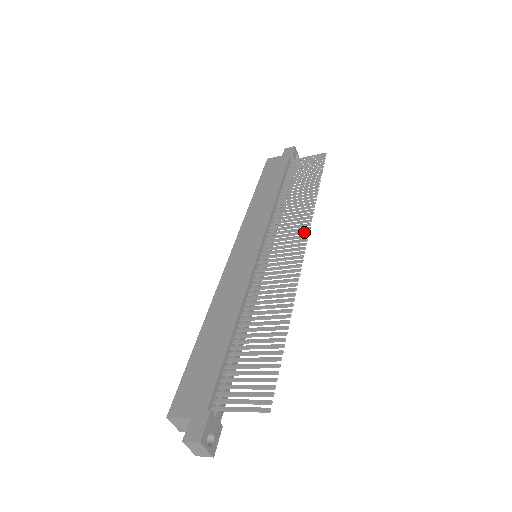
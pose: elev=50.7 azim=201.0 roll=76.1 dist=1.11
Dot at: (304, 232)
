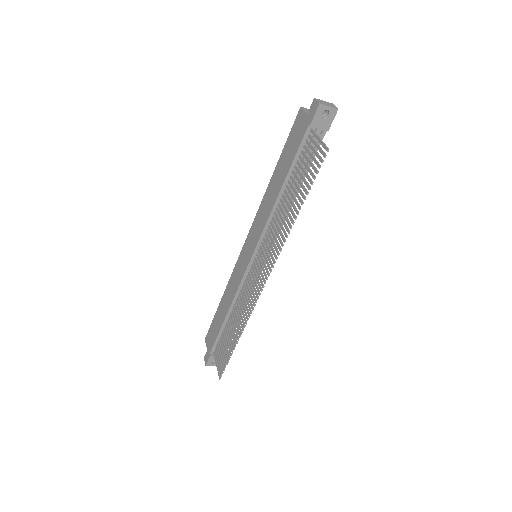
Dot at: (269, 269)
